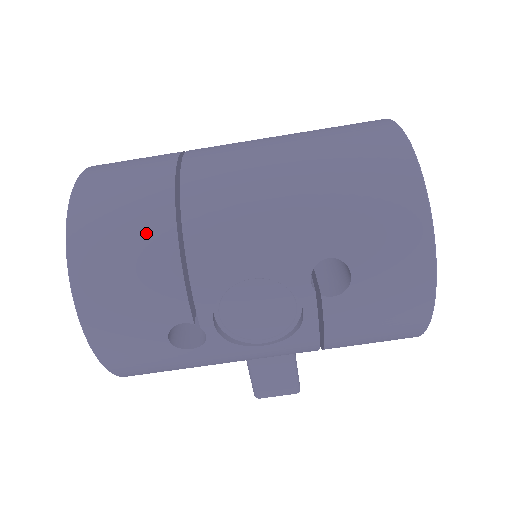
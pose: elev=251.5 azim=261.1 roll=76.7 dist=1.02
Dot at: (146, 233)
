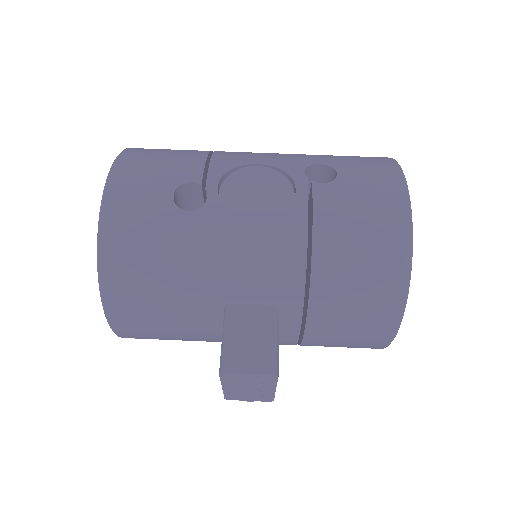
Dot at: (188, 150)
